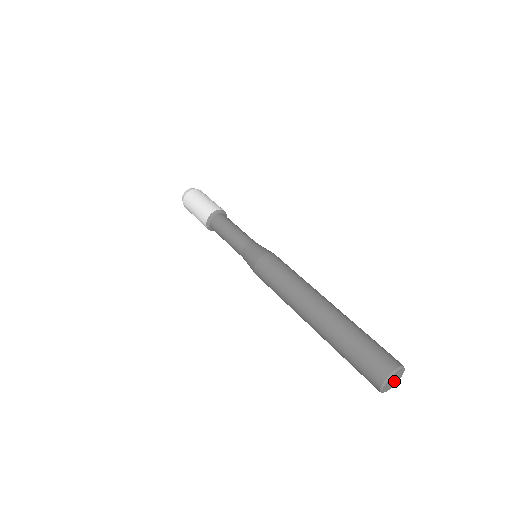
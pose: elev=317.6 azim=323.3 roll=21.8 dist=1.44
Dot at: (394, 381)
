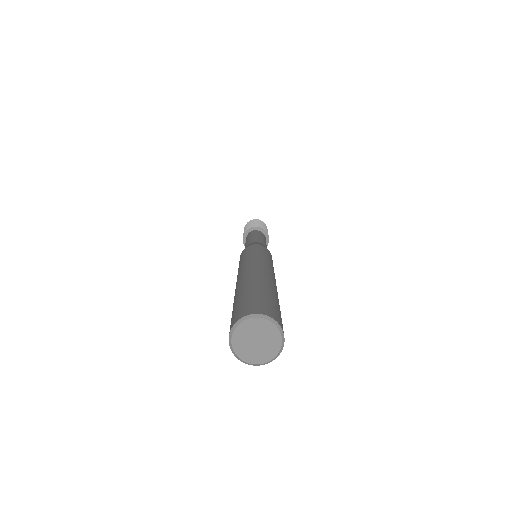
Dot at: (264, 344)
